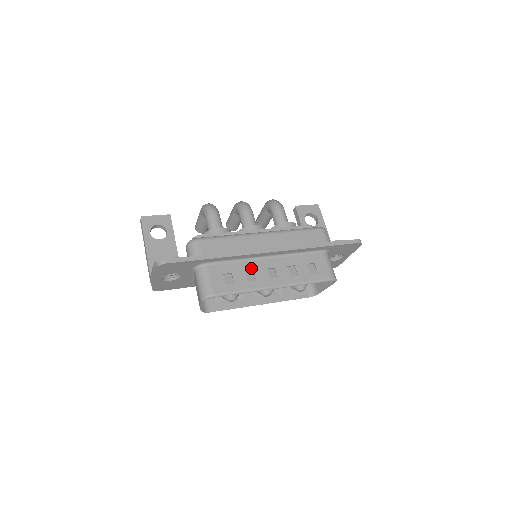
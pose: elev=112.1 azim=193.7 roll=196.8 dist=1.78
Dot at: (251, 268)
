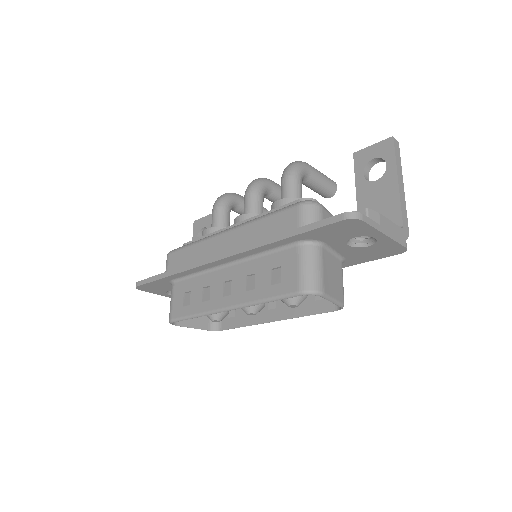
Dot at: (209, 283)
